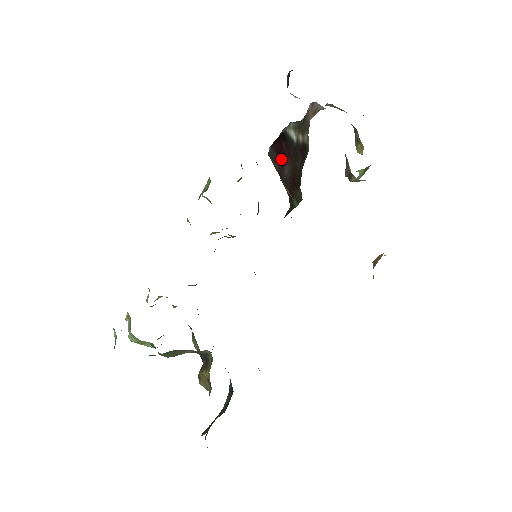
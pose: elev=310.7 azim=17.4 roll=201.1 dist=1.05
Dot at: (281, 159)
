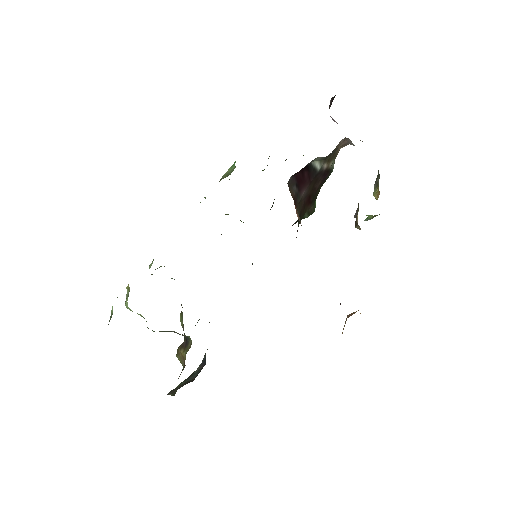
Dot at: (300, 185)
